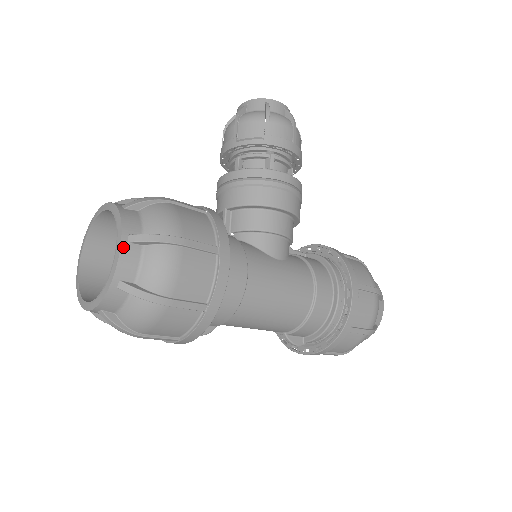
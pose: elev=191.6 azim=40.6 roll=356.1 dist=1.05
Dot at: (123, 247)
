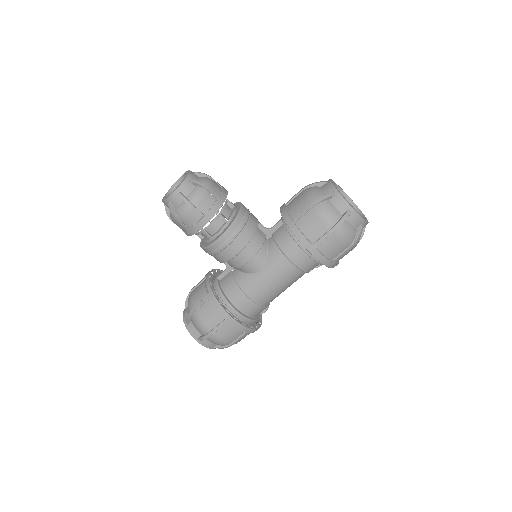
Dot at: (201, 343)
